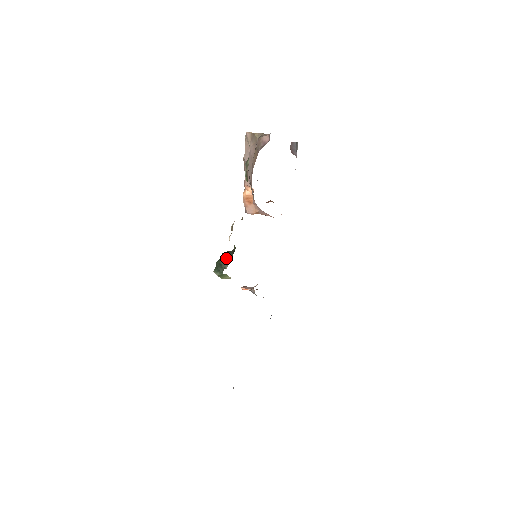
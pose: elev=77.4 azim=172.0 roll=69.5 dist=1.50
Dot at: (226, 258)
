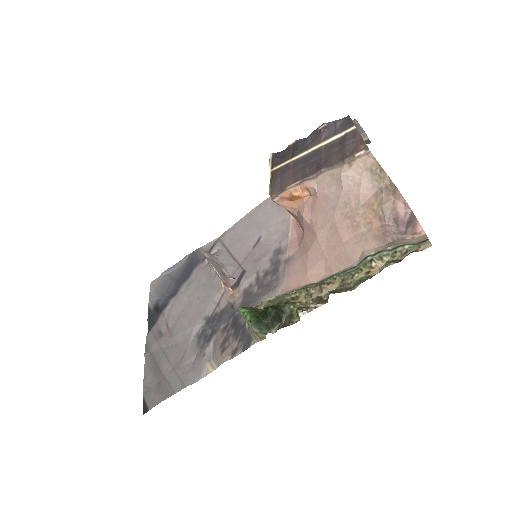
Dot at: (277, 320)
